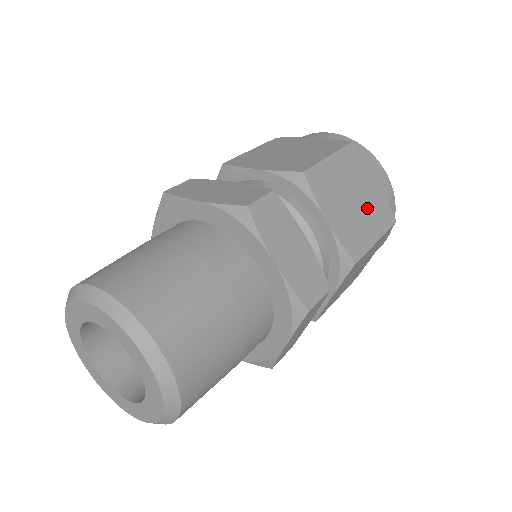
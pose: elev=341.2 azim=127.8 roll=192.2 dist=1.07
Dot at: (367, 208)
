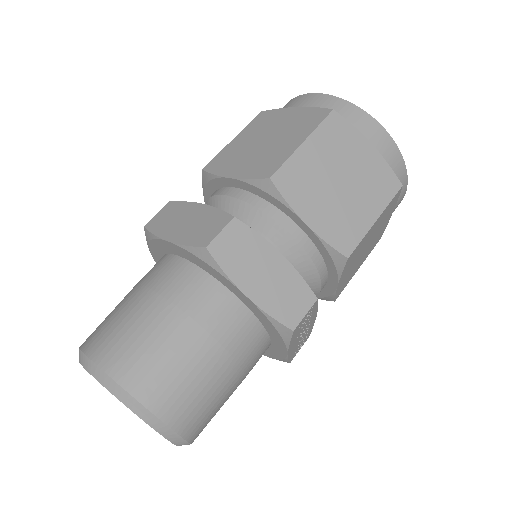
Dot at: (284, 133)
